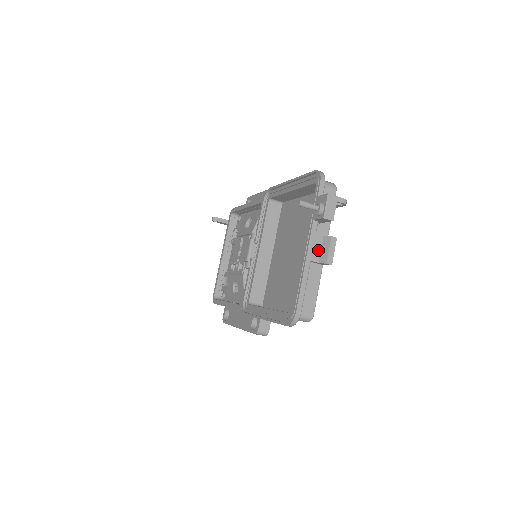
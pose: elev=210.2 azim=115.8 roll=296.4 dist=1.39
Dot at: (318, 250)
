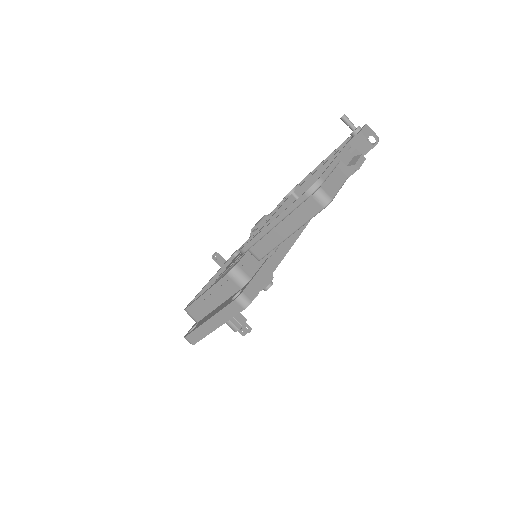
Dot at: (348, 160)
